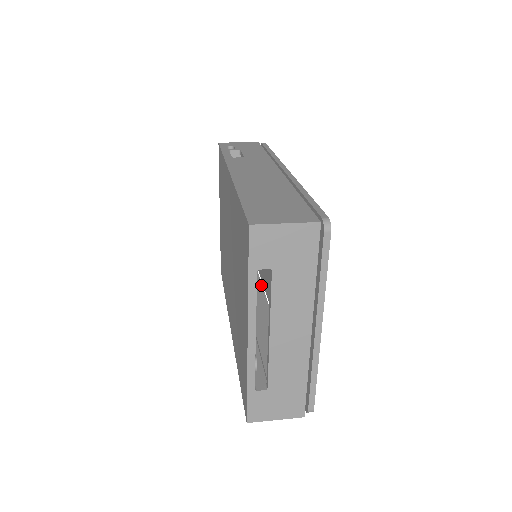
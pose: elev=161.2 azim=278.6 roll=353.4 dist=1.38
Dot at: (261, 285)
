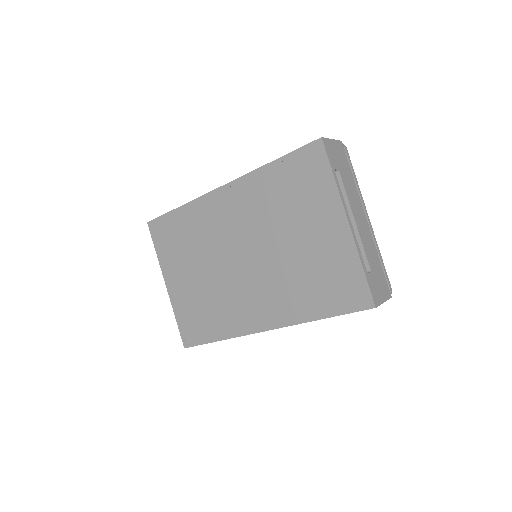
Dot at: occluded
